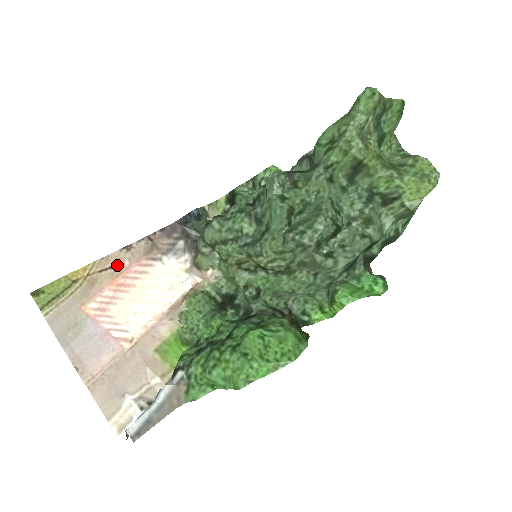
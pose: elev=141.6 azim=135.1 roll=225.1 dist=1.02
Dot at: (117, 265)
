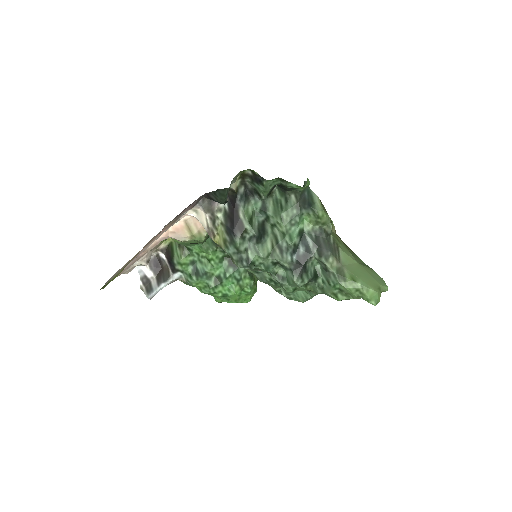
Dot at: (151, 240)
